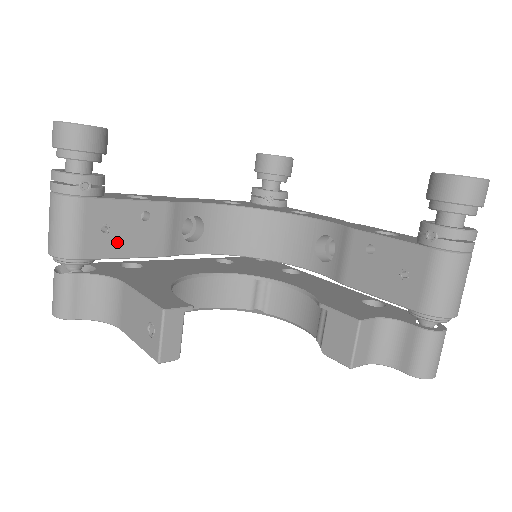
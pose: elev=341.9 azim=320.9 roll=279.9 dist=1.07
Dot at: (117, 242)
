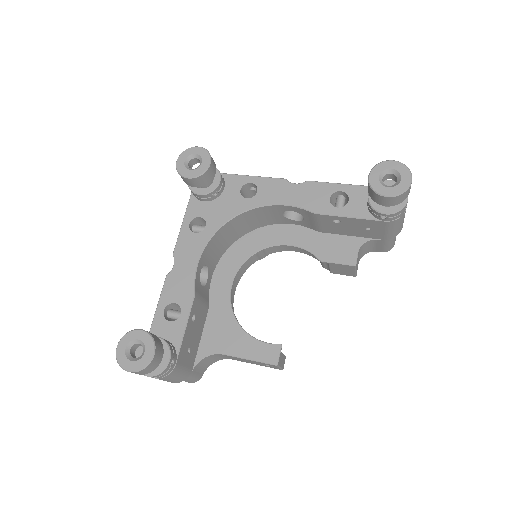
Dot at: (195, 343)
